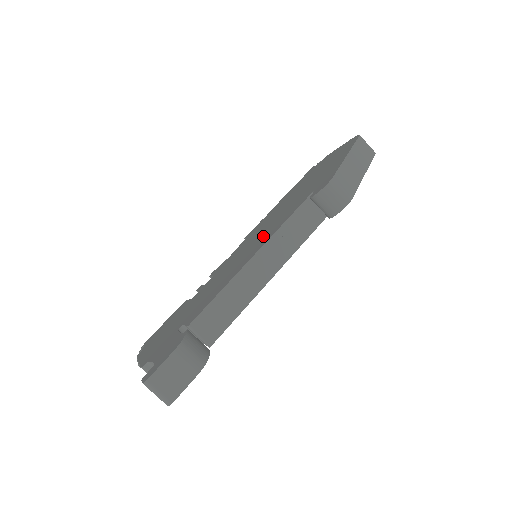
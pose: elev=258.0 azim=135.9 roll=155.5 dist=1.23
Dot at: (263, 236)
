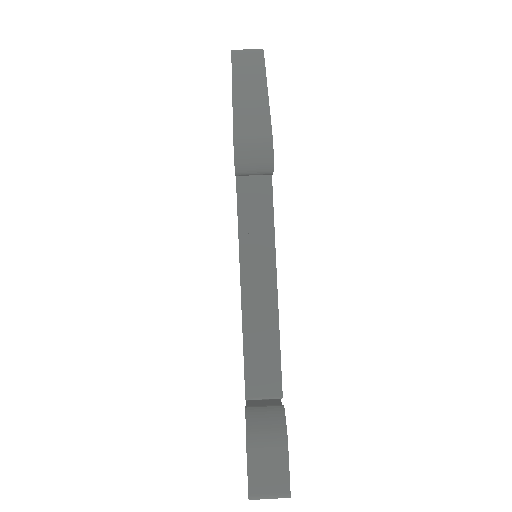
Dot at: occluded
